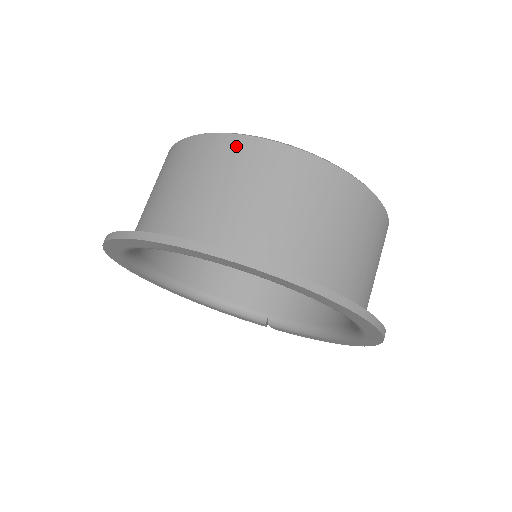
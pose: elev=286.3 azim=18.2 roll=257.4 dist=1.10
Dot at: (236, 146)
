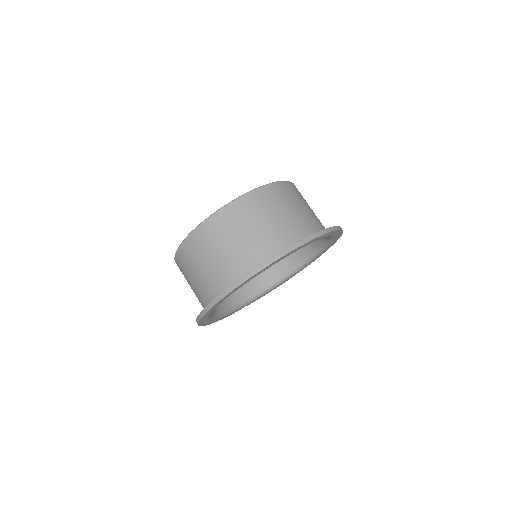
Dot at: (264, 193)
